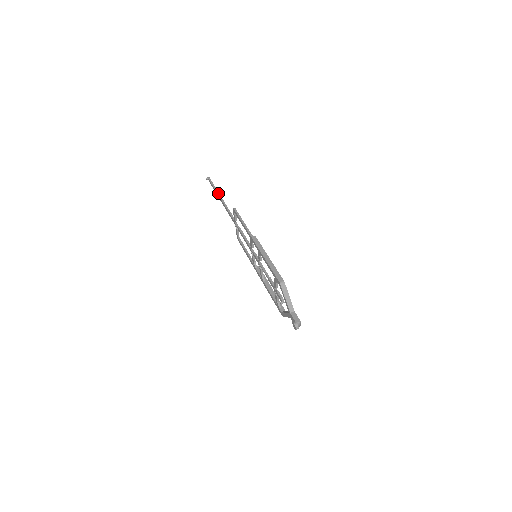
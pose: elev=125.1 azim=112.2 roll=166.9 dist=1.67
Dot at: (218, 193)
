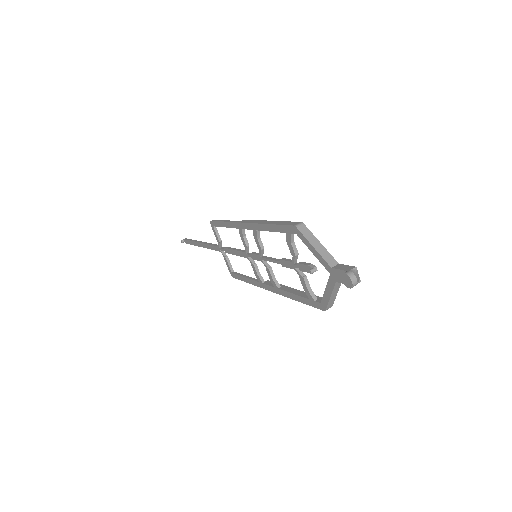
Dot at: (196, 241)
